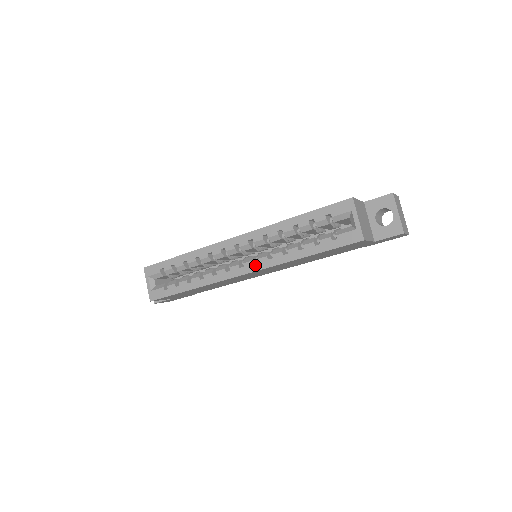
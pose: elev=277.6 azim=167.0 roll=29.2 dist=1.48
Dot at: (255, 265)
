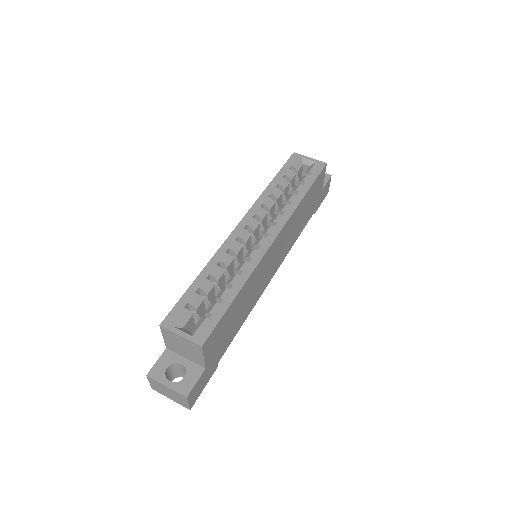
Dot at: (277, 226)
